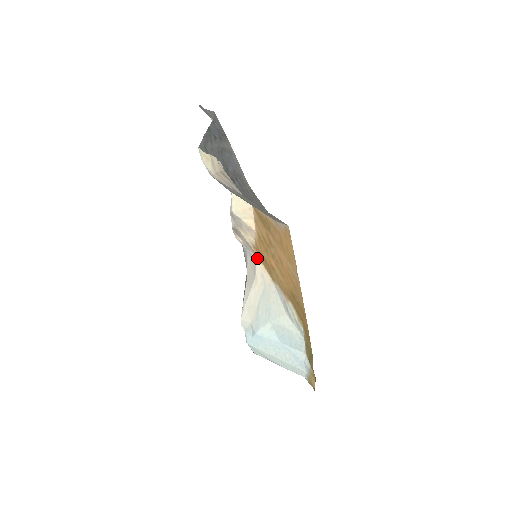
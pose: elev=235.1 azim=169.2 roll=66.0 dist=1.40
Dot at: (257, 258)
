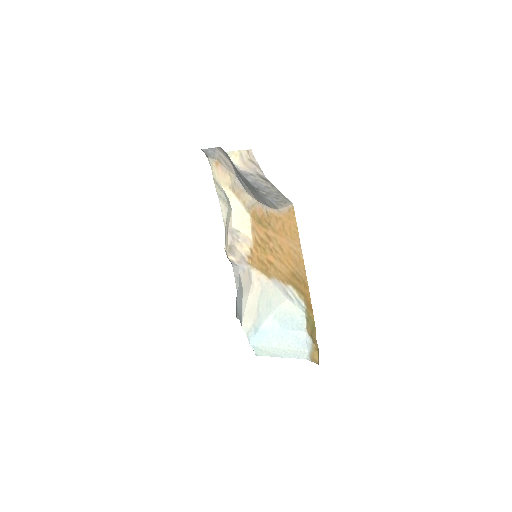
Dot at: (251, 267)
